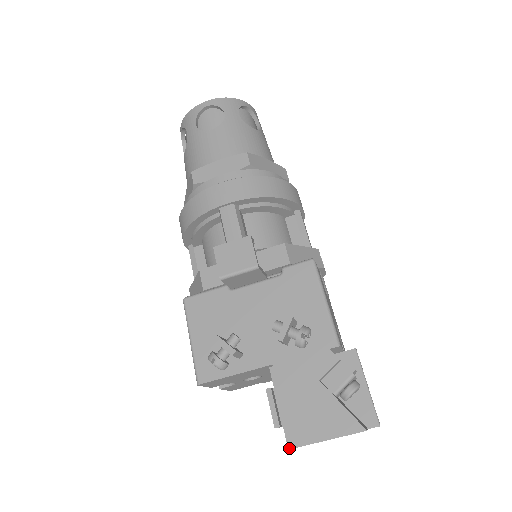
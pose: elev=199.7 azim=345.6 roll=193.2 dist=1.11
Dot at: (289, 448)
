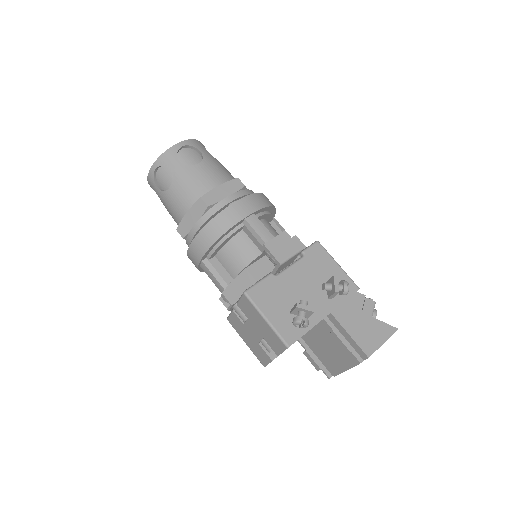
Dot at: (361, 362)
